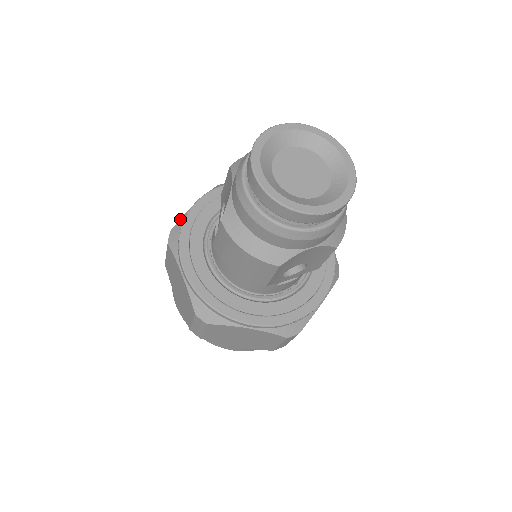
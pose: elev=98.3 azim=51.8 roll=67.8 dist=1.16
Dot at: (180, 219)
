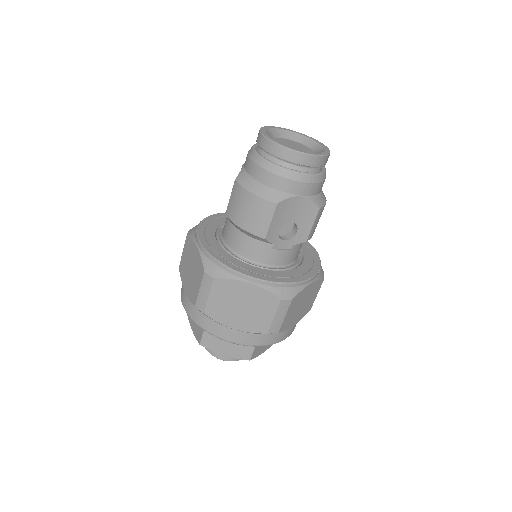
Dot at: occluded
